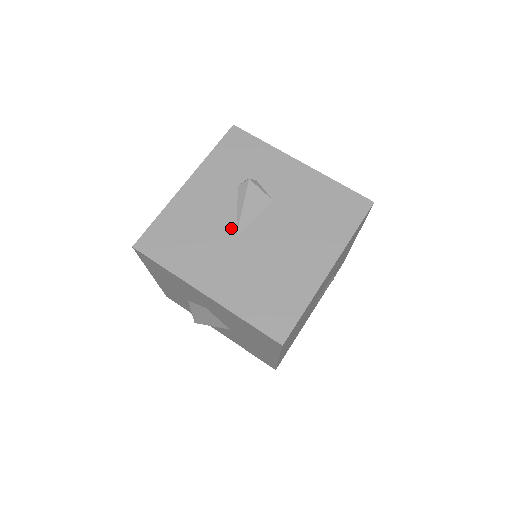
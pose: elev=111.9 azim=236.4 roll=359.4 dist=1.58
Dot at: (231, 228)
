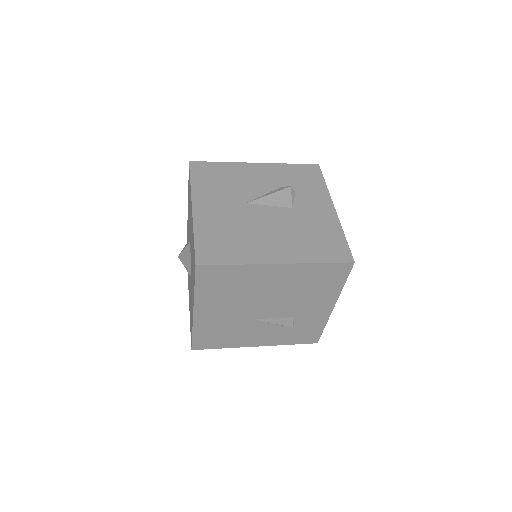
Dot at: (250, 198)
